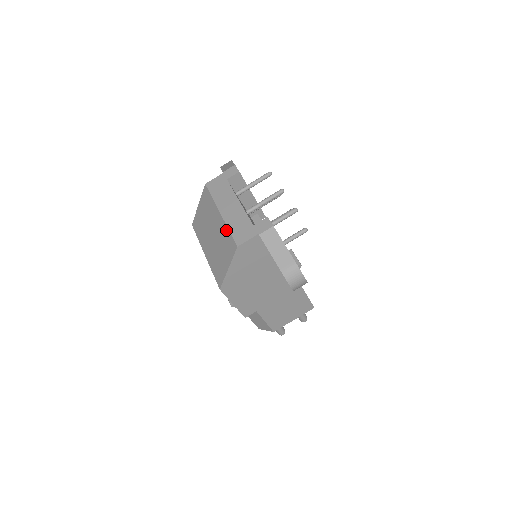
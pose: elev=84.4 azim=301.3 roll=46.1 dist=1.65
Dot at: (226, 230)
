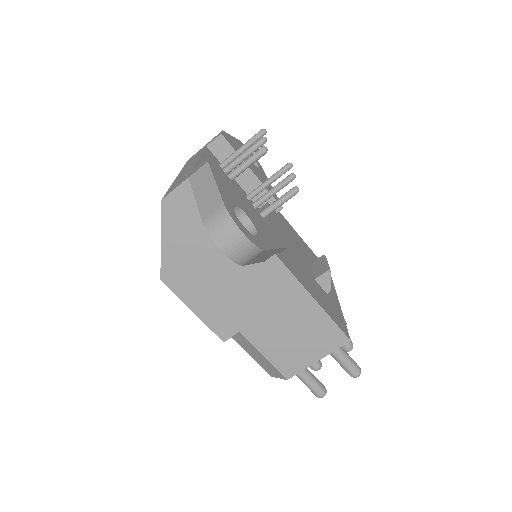
Dot at: occluded
